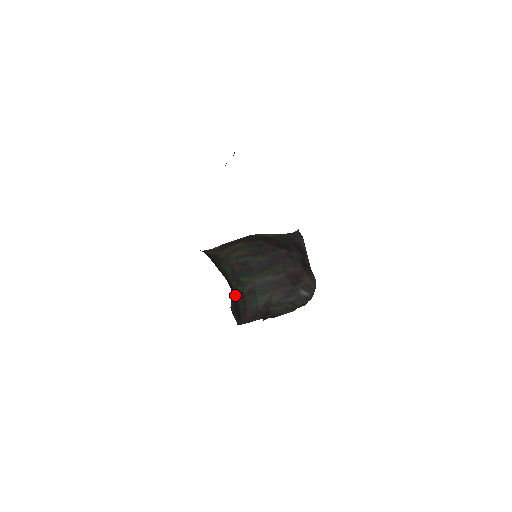
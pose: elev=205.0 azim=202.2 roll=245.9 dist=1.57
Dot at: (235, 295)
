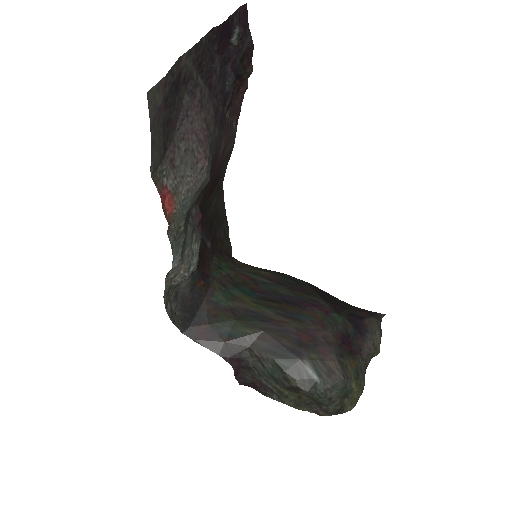
Dot at: (204, 294)
